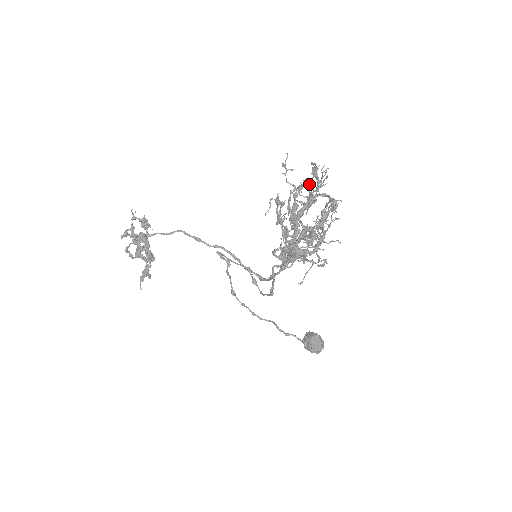
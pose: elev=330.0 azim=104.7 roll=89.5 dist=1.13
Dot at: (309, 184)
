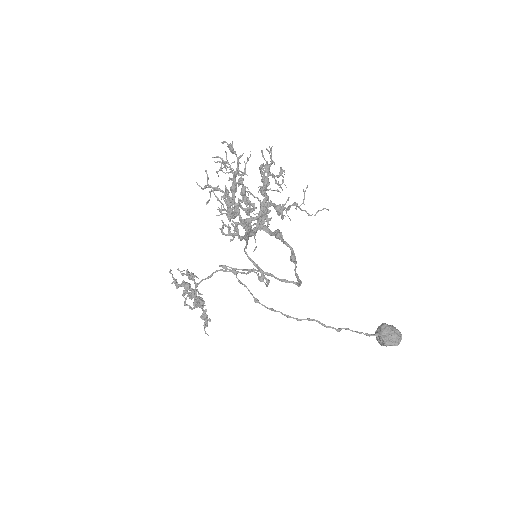
Dot at: occluded
